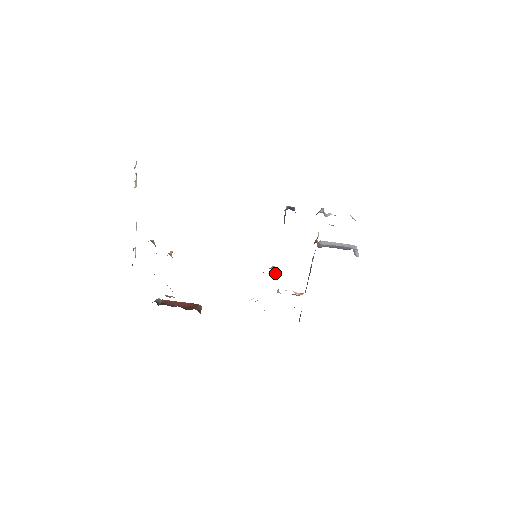
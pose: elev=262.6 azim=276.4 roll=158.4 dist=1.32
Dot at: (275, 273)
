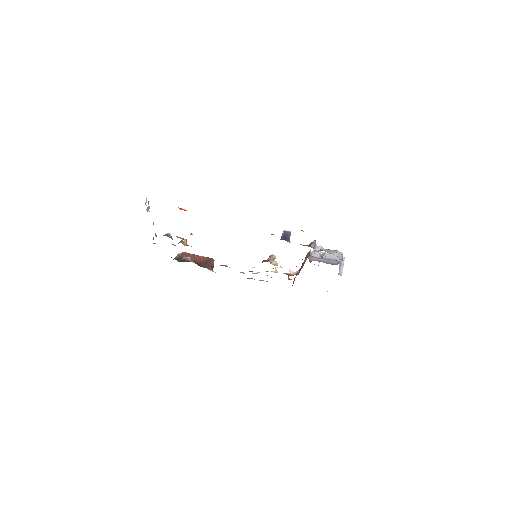
Dot at: (273, 263)
